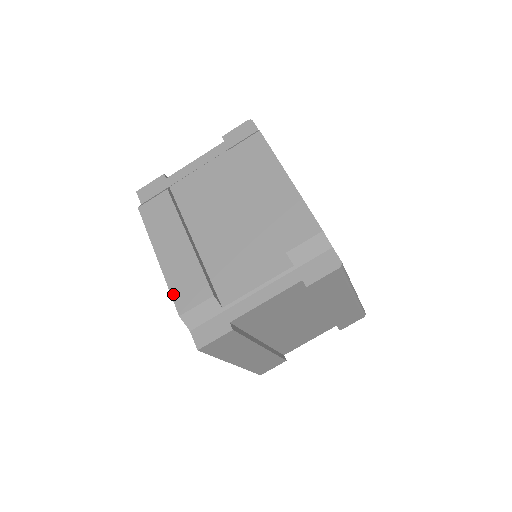
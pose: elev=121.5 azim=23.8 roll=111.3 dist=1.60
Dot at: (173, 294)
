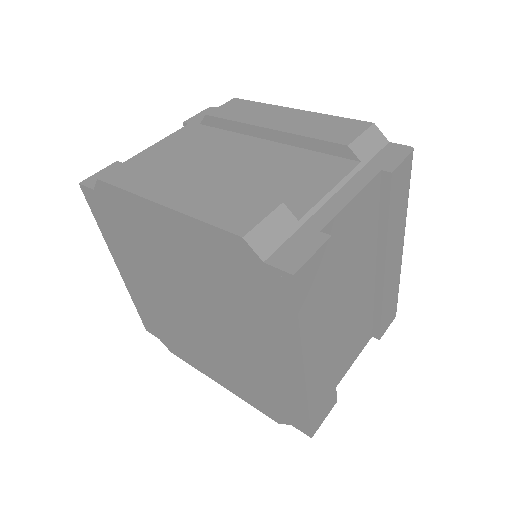
Dot at: (214, 222)
